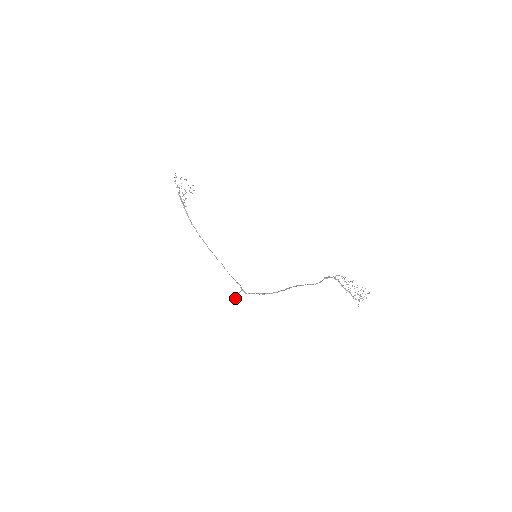
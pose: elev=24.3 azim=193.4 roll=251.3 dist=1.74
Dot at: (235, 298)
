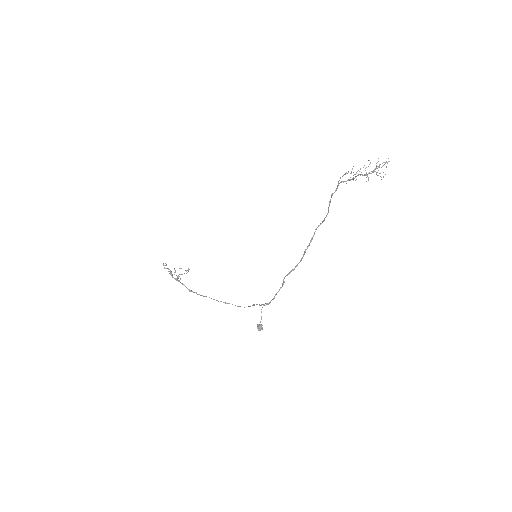
Dot at: (261, 327)
